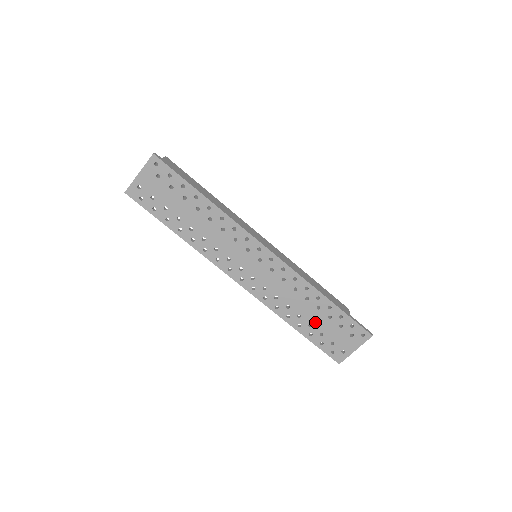
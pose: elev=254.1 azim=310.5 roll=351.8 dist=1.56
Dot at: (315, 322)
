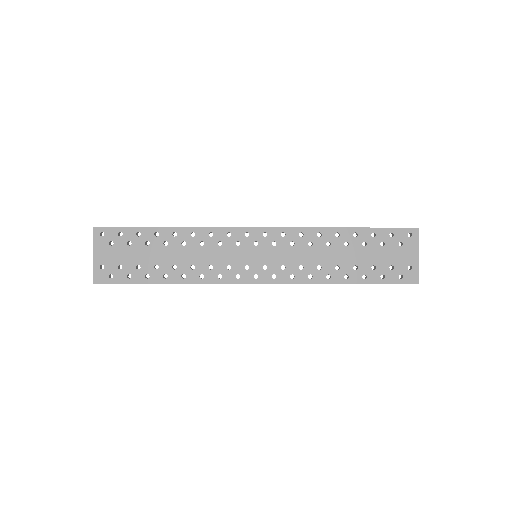
Dot at: (357, 261)
